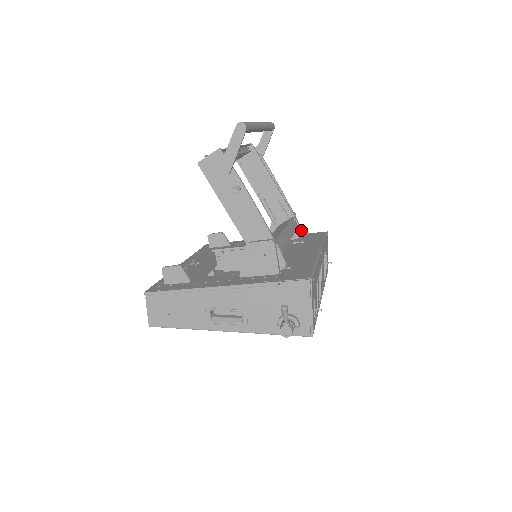
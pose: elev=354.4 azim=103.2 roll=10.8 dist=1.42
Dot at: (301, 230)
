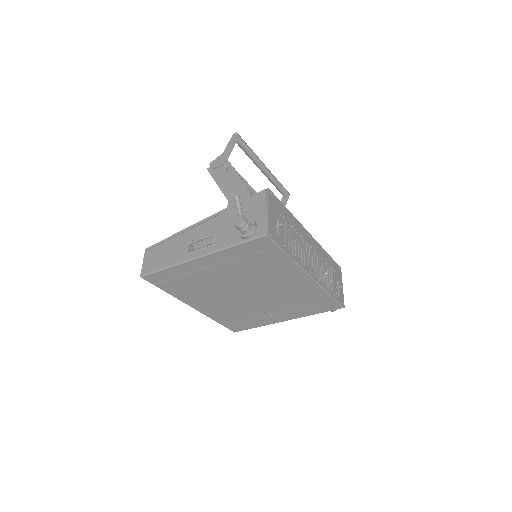
Dot at: occluded
